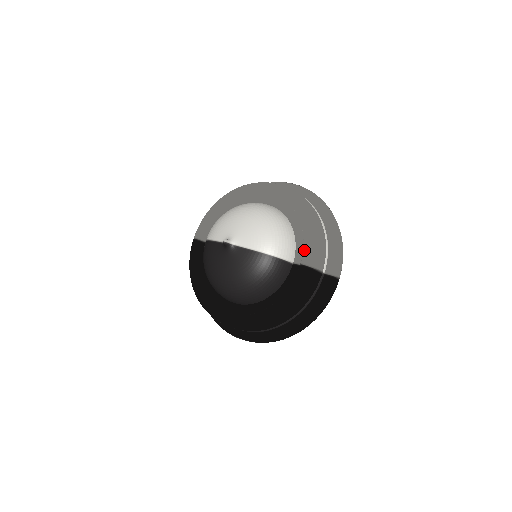
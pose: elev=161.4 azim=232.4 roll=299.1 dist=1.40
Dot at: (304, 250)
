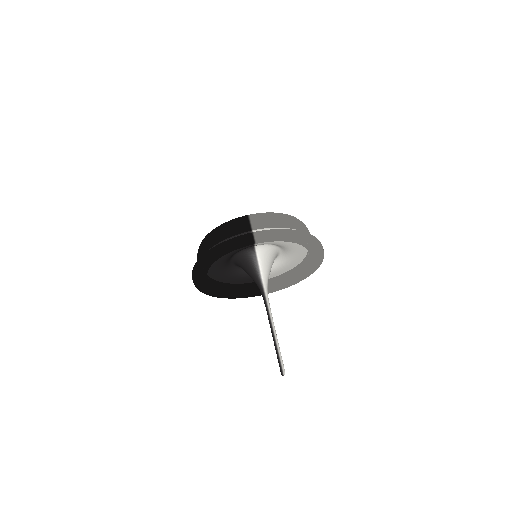
Dot at: occluded
